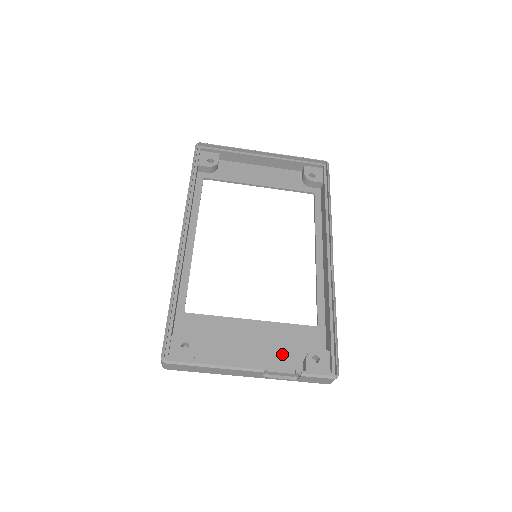
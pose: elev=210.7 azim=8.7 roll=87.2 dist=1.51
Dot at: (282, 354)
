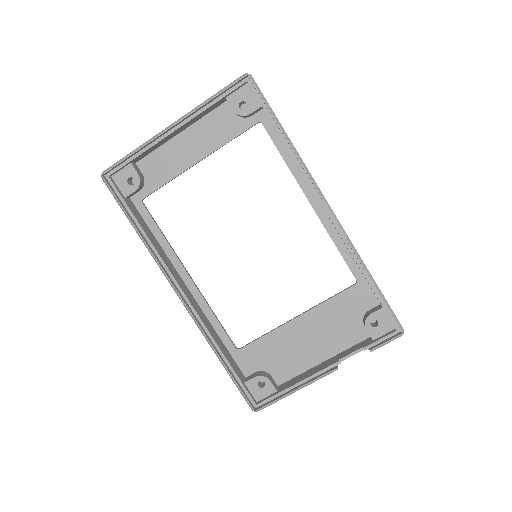
Dot at: (341, 330)
